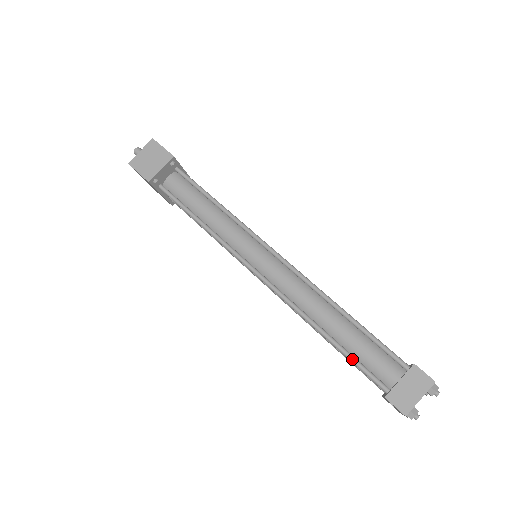
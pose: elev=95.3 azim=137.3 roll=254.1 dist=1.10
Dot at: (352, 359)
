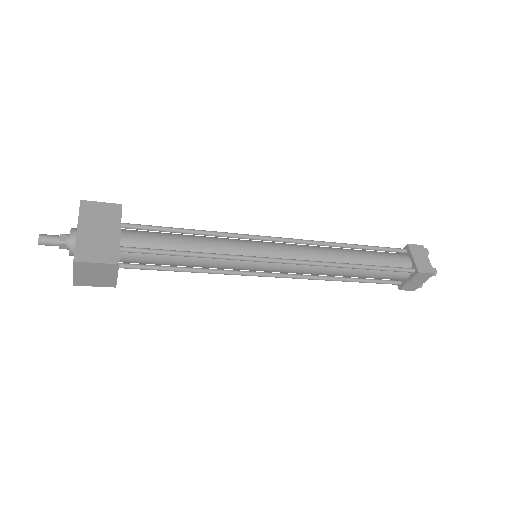
Dot at: occluded
